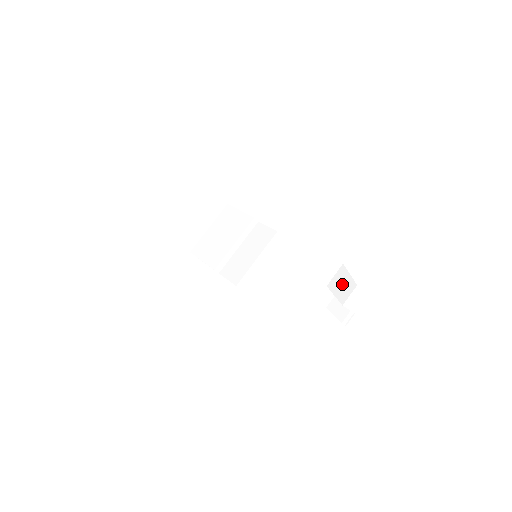
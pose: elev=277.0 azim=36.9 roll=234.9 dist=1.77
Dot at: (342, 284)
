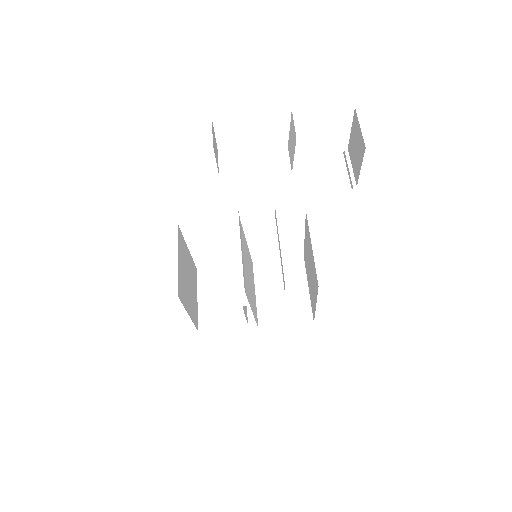
Dot at: (251, 160)
